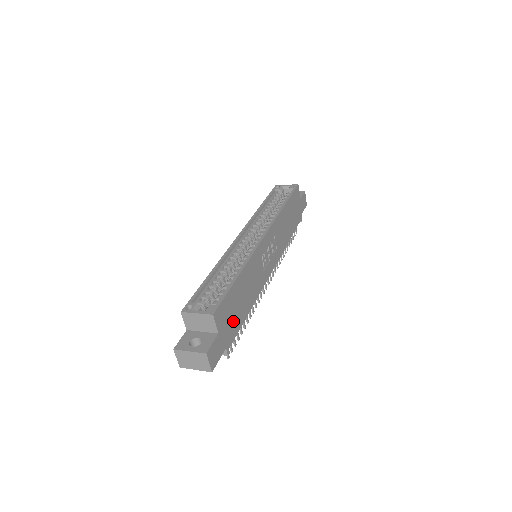
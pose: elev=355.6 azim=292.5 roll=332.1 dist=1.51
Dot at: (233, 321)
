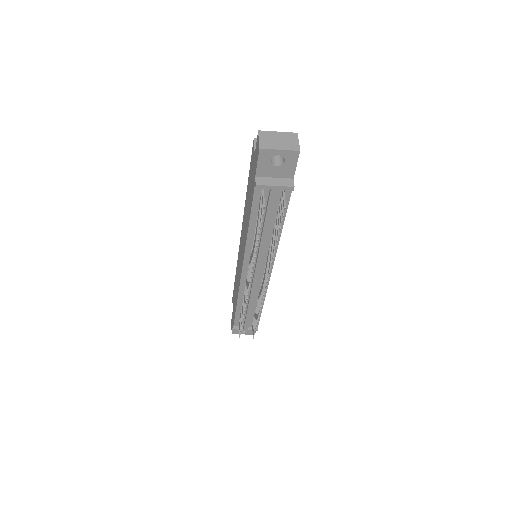
Dot at: occluded
